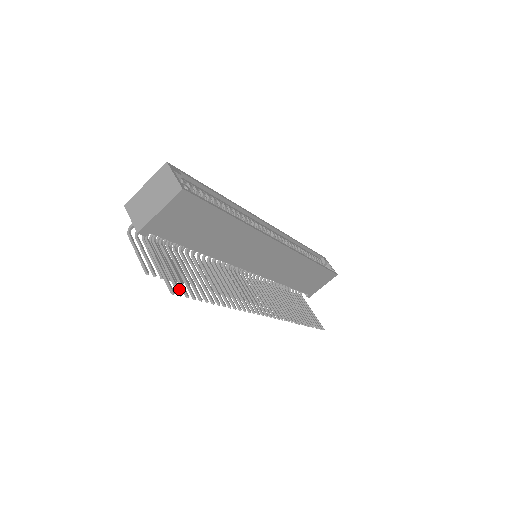
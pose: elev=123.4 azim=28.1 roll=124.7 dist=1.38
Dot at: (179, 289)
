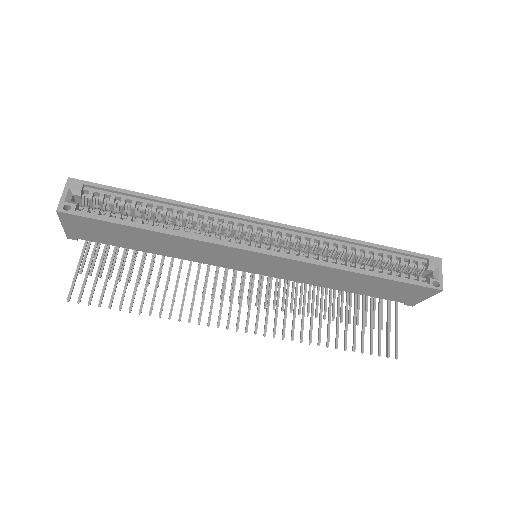
Dot at: (81, 296)
